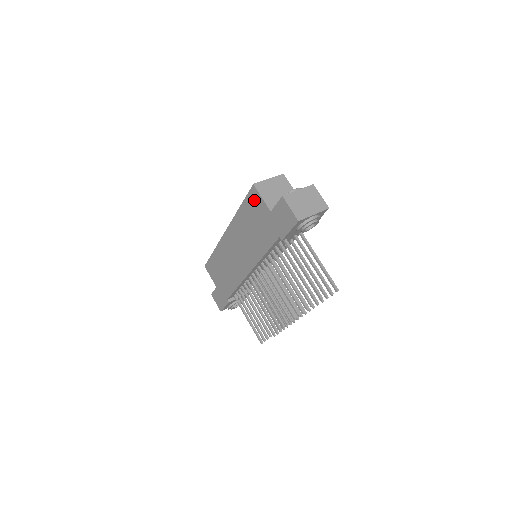
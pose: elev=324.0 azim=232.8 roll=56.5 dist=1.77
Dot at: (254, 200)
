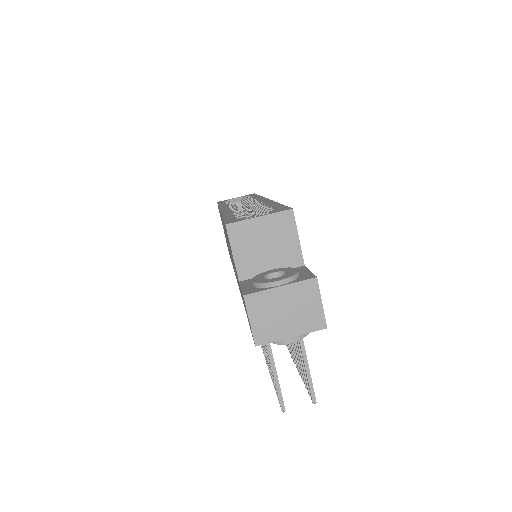
Dot at: occluded
